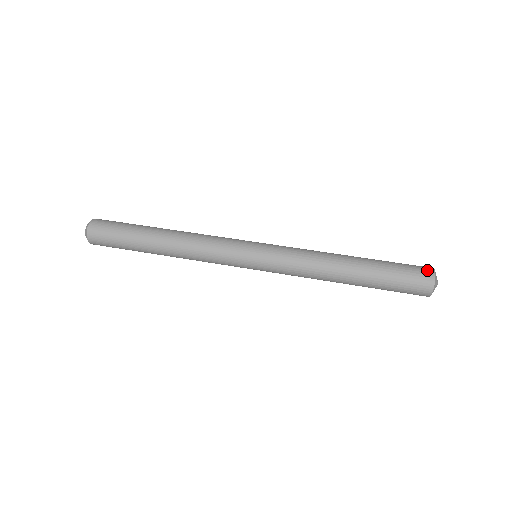
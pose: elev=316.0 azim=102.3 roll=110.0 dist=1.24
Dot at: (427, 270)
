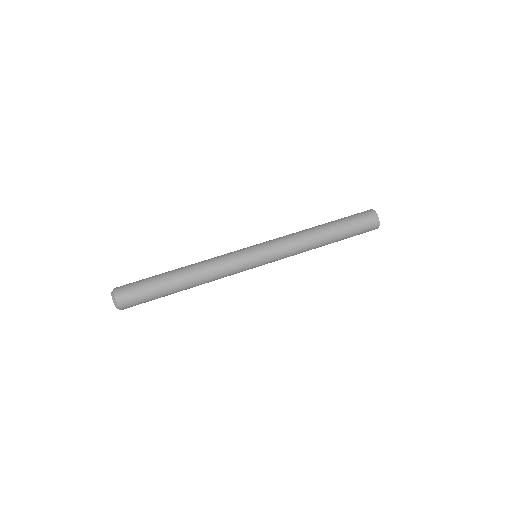
Dot at: occluded
